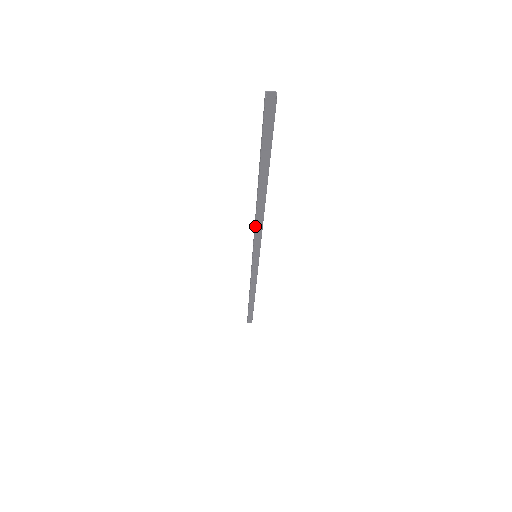
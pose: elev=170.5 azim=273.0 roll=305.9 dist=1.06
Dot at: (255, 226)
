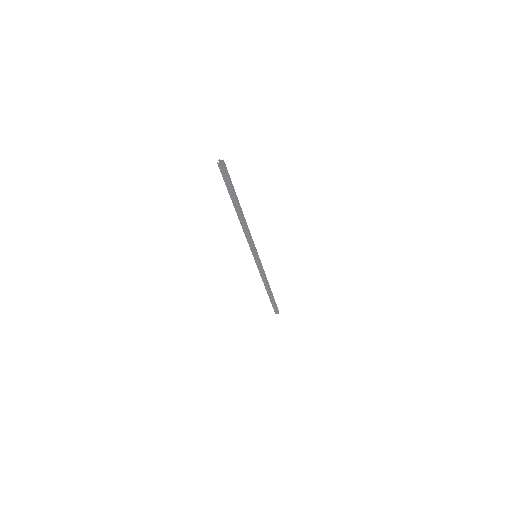
Dot at: (244, 233)
